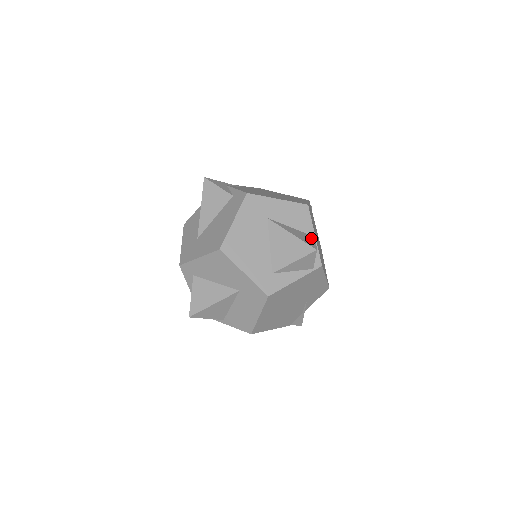
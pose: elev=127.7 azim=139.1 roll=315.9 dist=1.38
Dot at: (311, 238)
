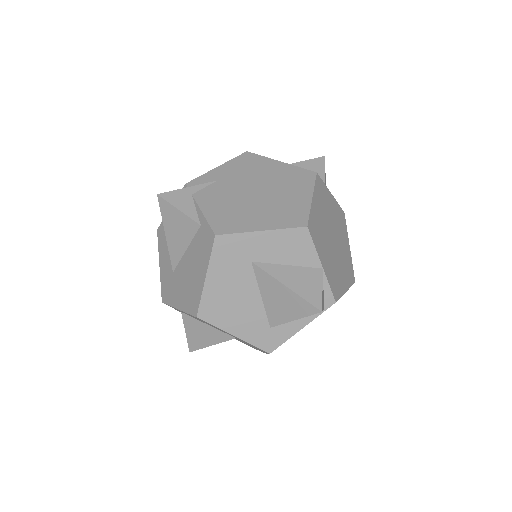
Dot at: (316, 278)
